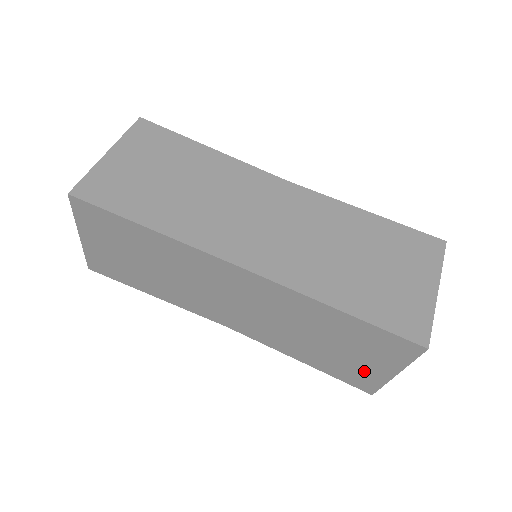
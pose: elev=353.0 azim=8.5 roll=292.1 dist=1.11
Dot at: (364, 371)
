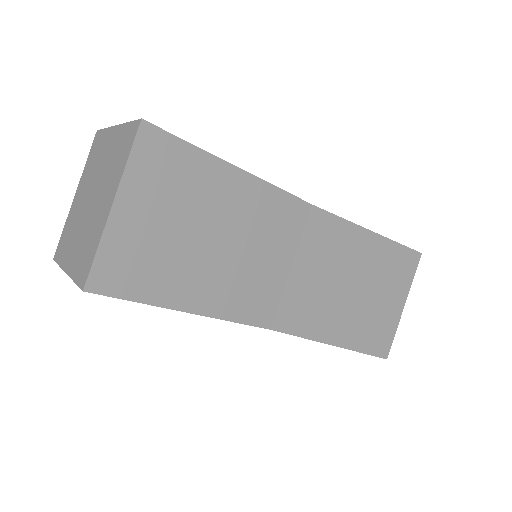
Dot at: occluded
